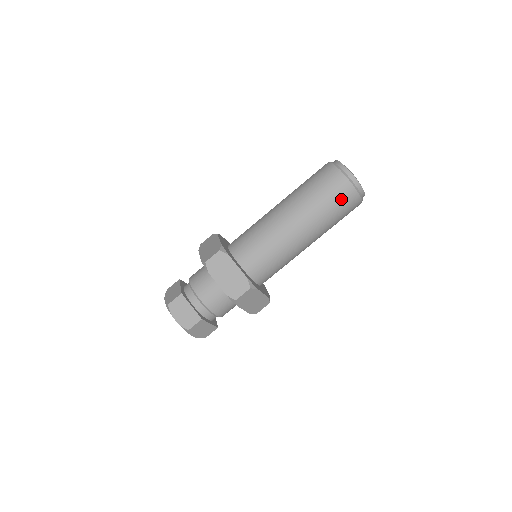
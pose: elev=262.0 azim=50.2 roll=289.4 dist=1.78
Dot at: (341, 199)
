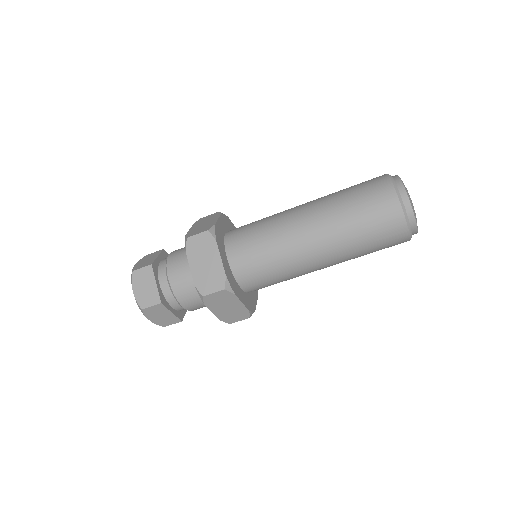
Dot at: (388, 247)
